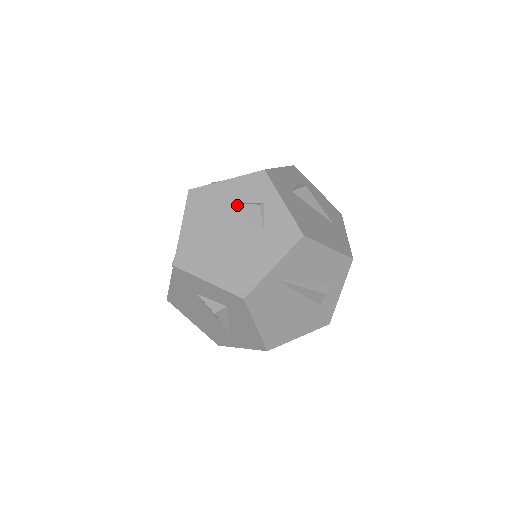
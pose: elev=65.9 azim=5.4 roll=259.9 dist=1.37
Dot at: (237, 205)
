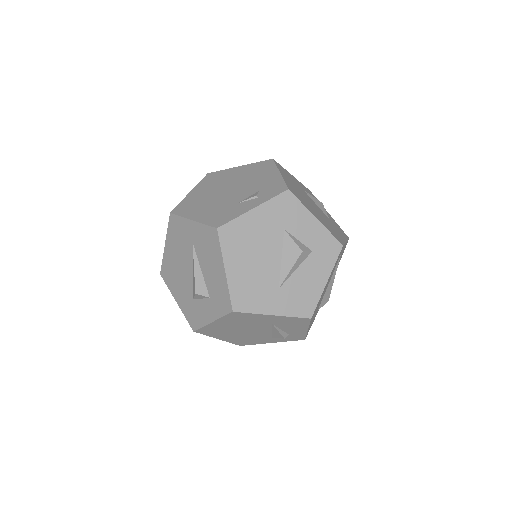
Dot at: (307, 193)
